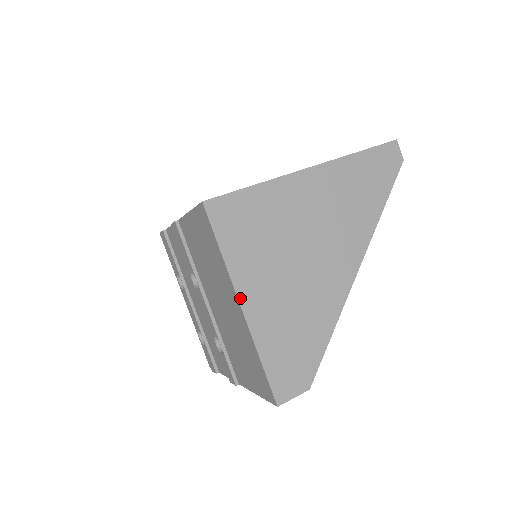
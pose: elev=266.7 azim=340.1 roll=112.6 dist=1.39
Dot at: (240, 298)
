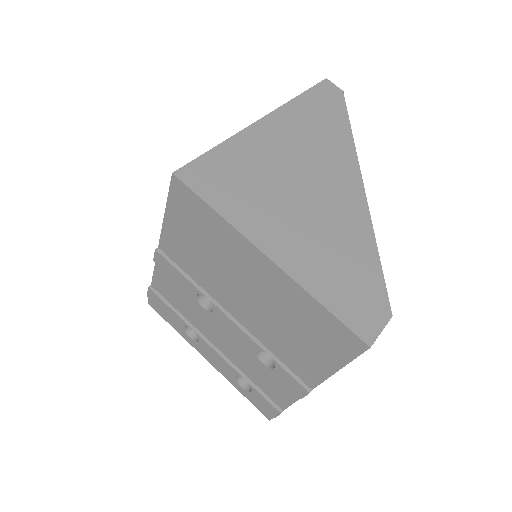
Dot at: (262, 249)
